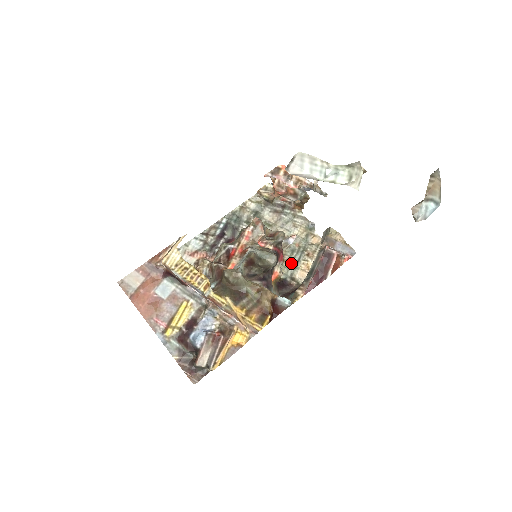
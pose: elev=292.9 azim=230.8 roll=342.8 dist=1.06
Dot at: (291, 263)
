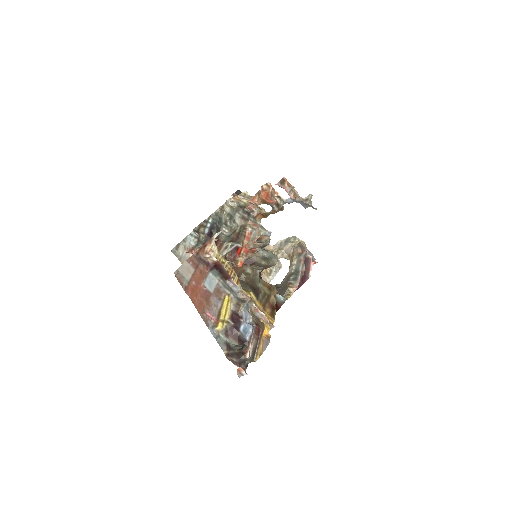
Dot at: occluded
